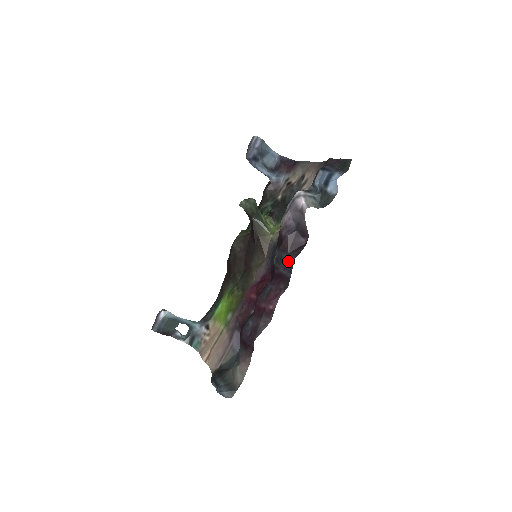
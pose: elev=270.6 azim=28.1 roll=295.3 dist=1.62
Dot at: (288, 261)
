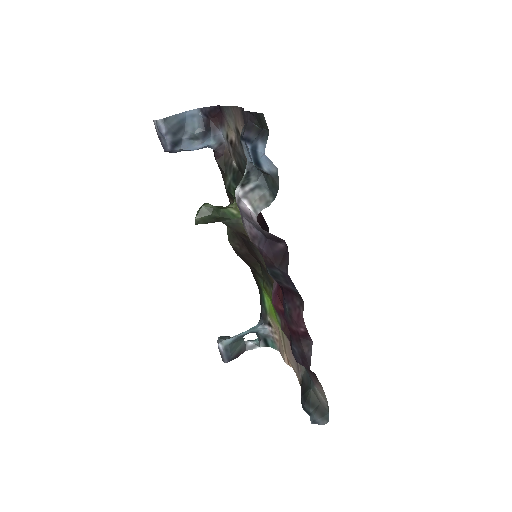
Dot at: (283, 276)
